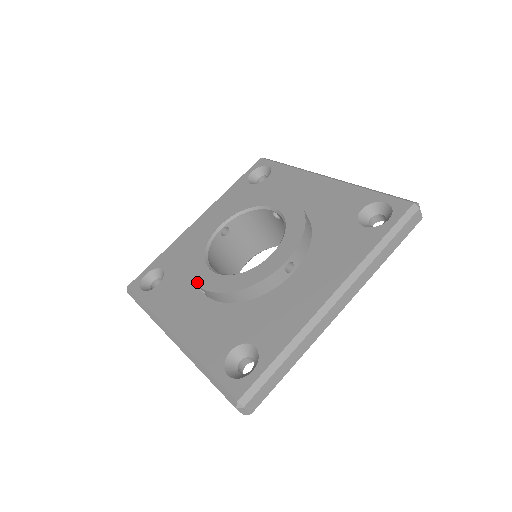
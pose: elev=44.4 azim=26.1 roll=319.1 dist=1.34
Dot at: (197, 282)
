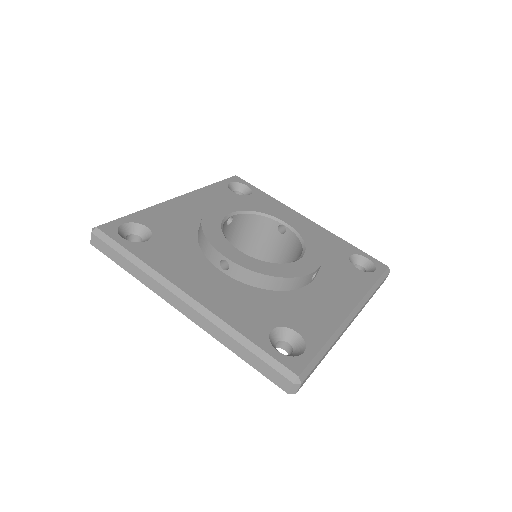
Dot at: (225, 254)
